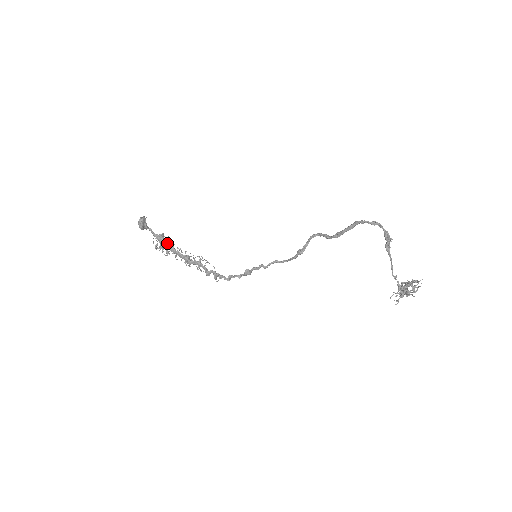
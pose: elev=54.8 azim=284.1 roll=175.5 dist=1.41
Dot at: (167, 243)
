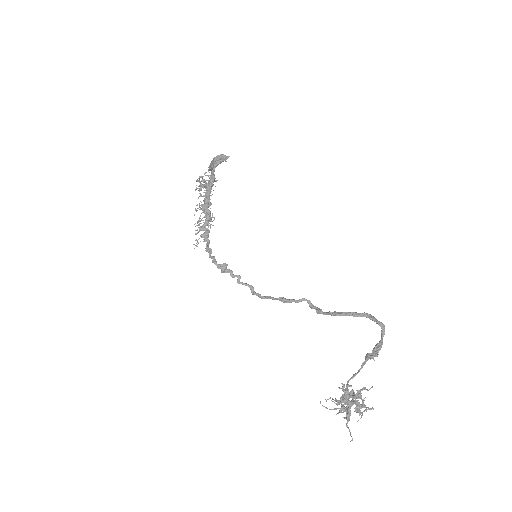
Dot at: occluded
